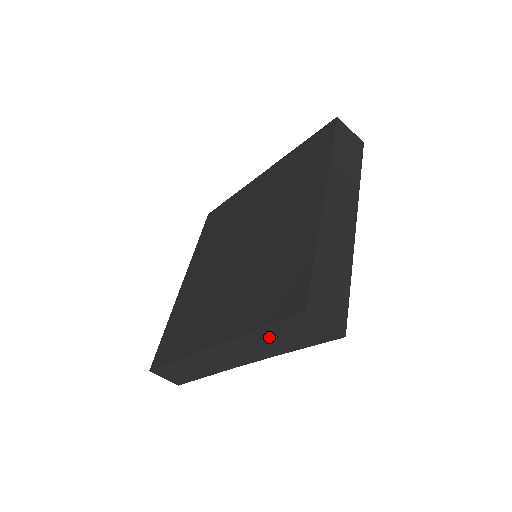
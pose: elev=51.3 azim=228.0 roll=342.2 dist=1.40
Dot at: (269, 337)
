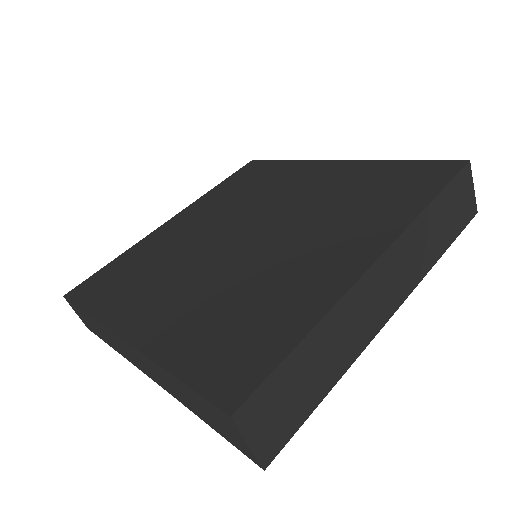
Dot at: (181, 389)
